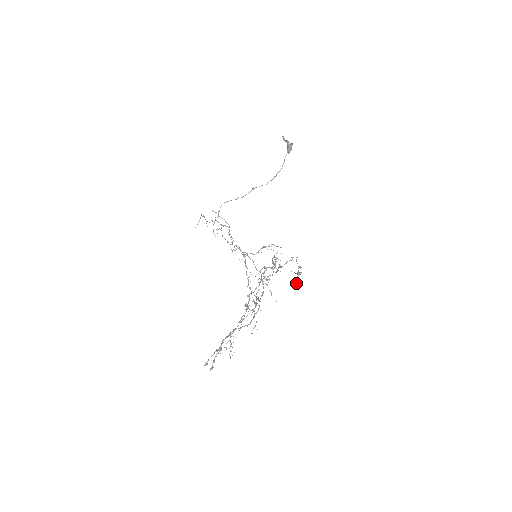
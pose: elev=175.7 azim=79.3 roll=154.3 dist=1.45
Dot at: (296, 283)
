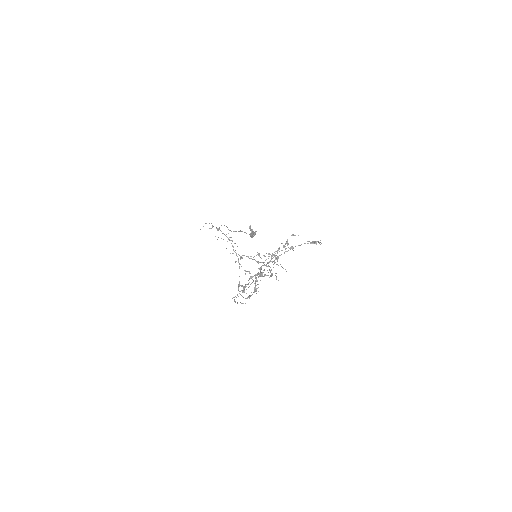
Dot at: occluded
